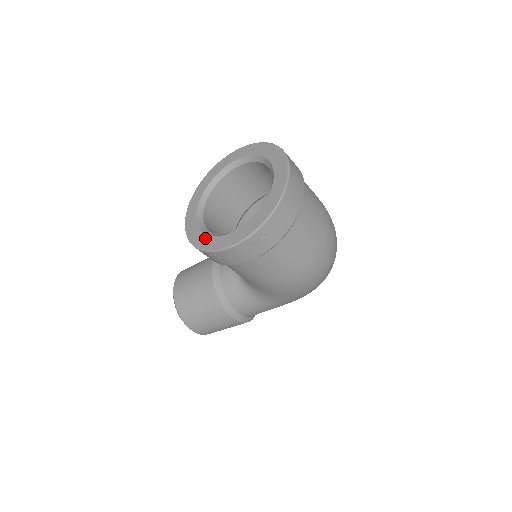
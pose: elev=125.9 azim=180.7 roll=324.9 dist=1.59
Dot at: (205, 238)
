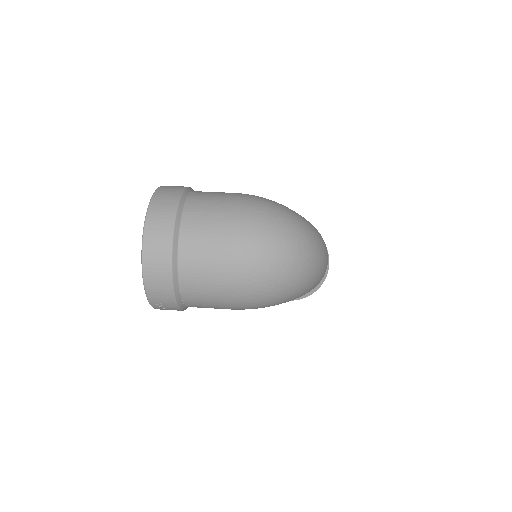
Dot at: occluded
